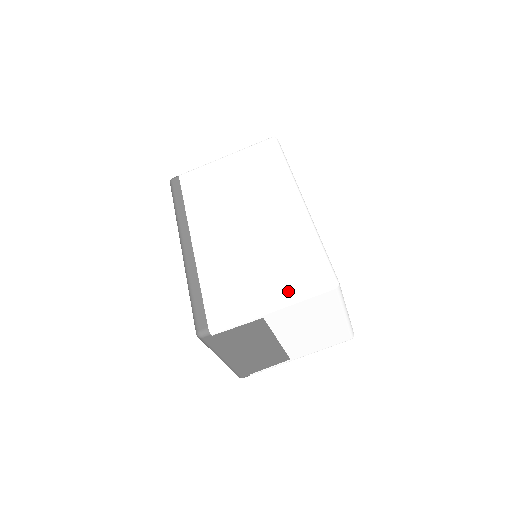
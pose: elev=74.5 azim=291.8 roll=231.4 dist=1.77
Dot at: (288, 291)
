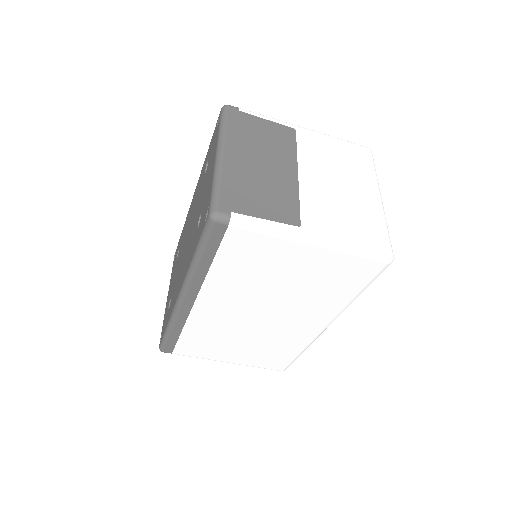
Dot at: (249, 363)
